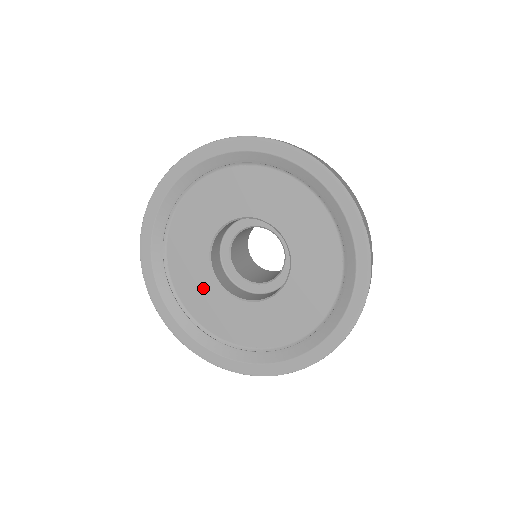
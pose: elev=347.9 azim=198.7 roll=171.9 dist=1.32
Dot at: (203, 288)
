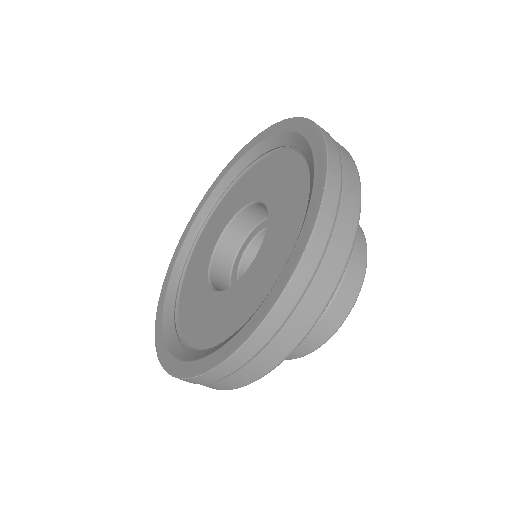
Dot at: (211, 312)
